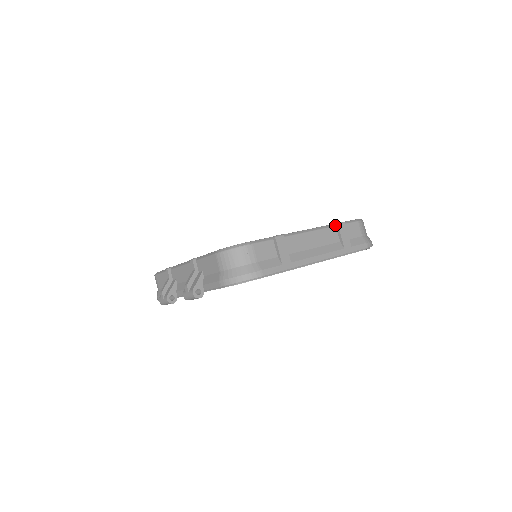
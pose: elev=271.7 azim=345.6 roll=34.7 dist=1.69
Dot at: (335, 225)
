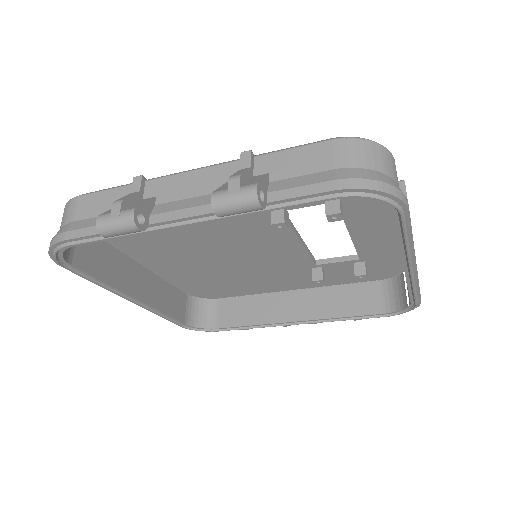
Dot at: occluded
